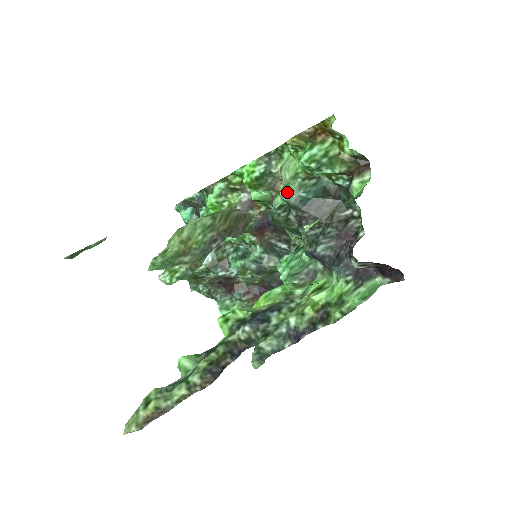
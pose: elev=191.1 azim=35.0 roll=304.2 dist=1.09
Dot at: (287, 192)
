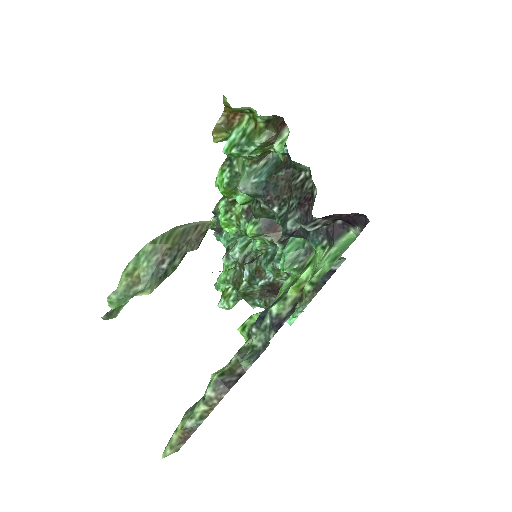
Dot at: (240, 185)
